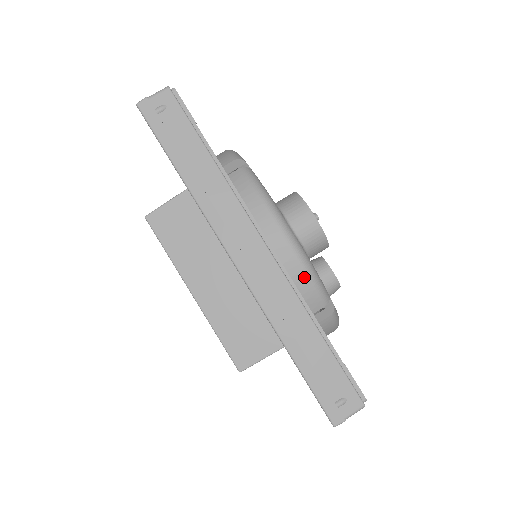
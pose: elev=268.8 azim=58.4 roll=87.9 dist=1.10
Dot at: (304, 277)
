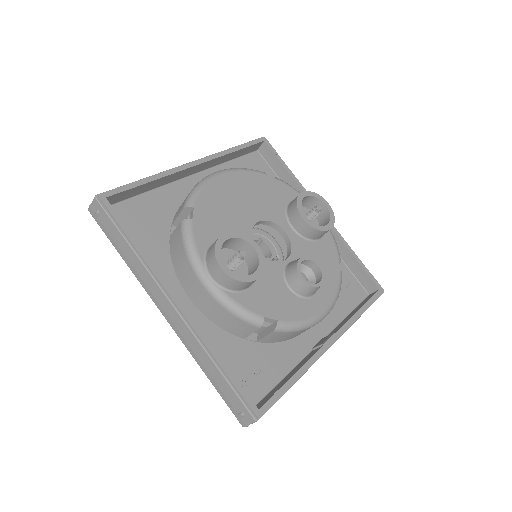
Dot at: (228, 313)
